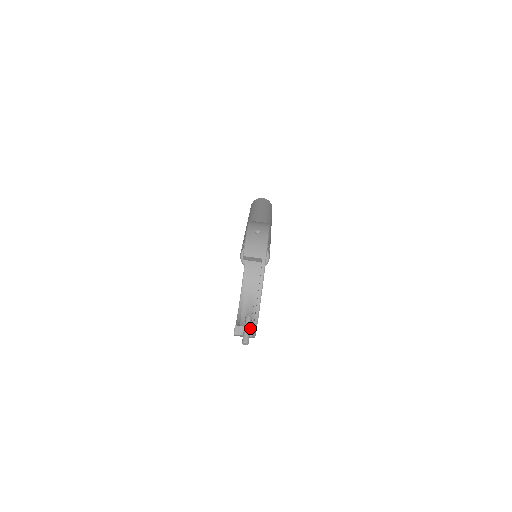
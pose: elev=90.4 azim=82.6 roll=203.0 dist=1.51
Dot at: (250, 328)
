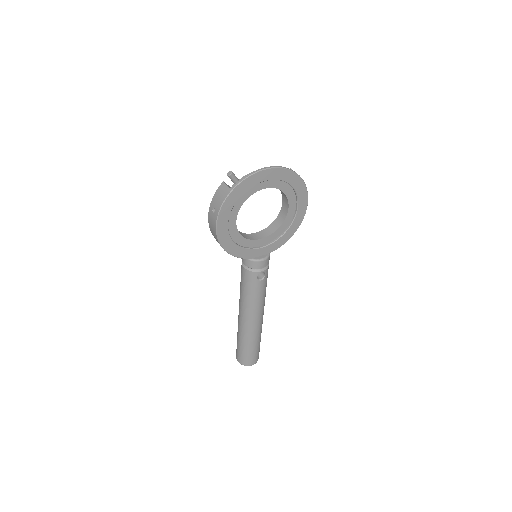
Dot at: occluded
